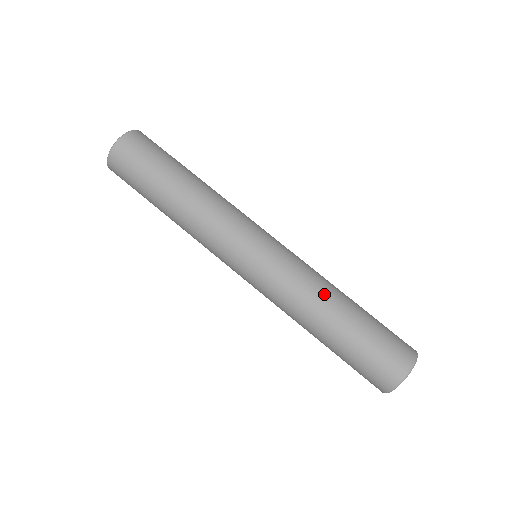
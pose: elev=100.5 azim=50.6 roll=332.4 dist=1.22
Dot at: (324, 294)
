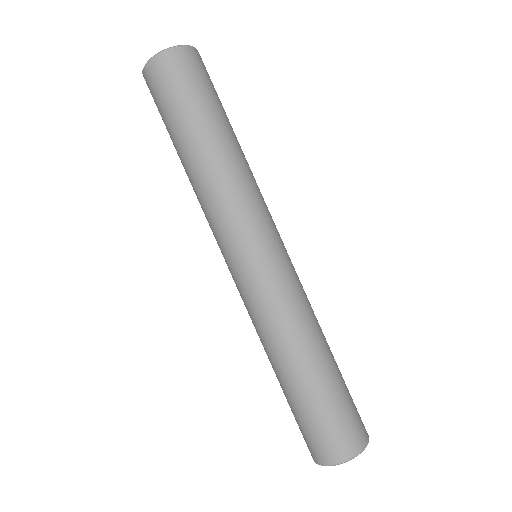
Dot at: (296, 342)
